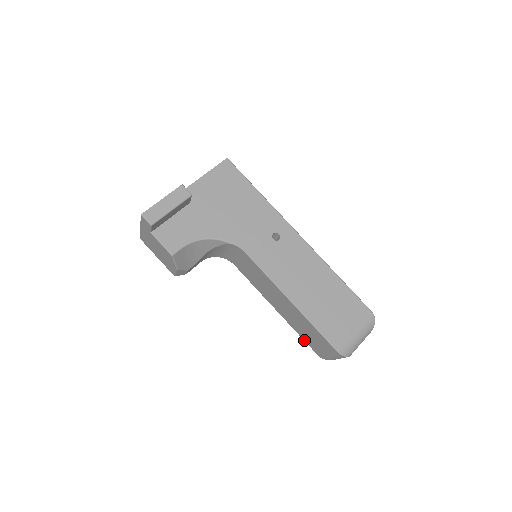
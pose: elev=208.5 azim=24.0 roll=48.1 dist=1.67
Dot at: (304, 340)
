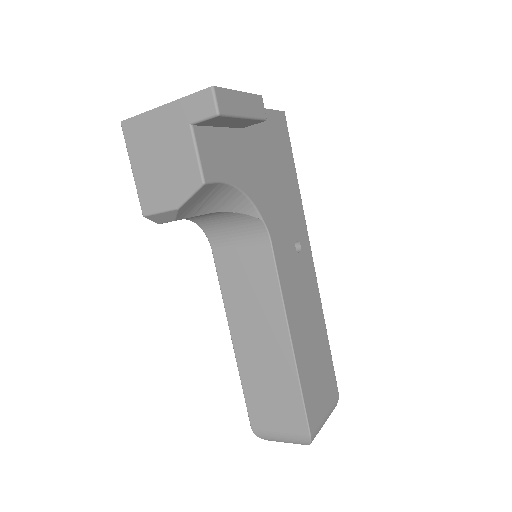
Dot at: (246, 399)
